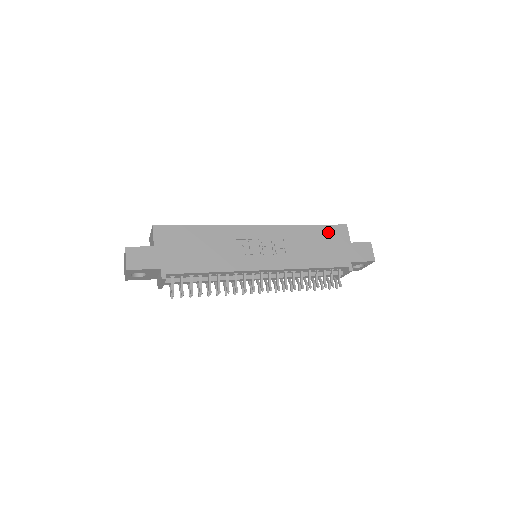
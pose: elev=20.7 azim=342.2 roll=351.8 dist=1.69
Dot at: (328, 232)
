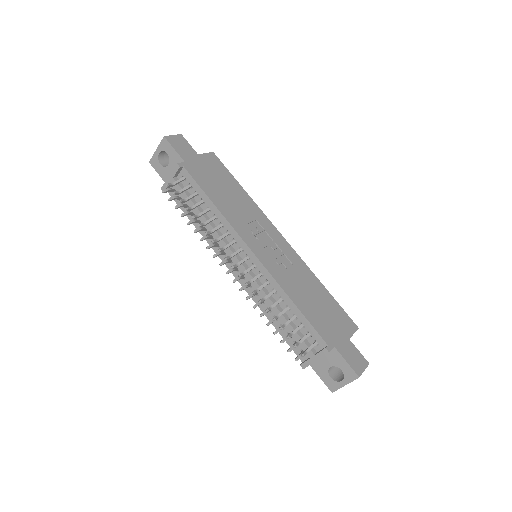
Dot at: (336, 309)
